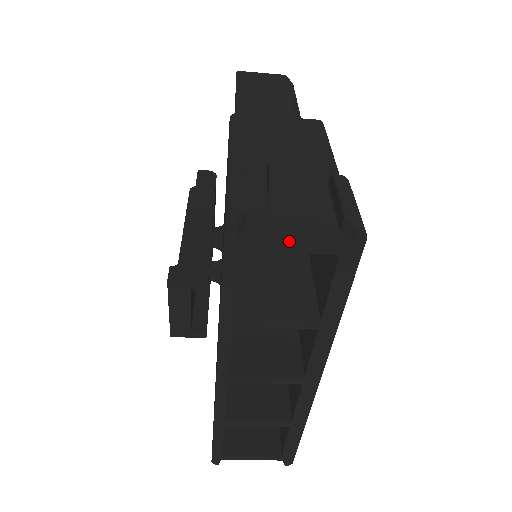
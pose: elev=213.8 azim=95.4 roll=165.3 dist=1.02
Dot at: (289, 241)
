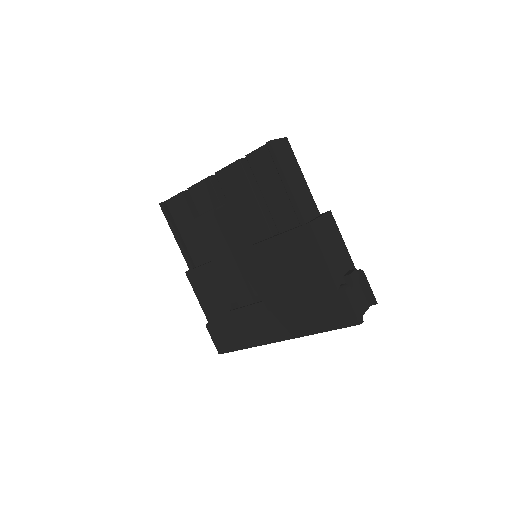
Dot at: occluded
